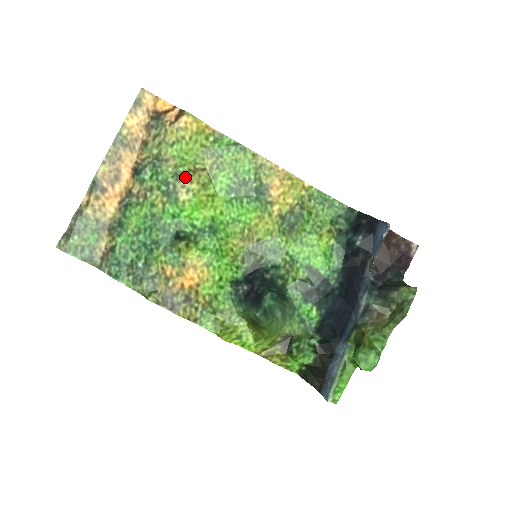
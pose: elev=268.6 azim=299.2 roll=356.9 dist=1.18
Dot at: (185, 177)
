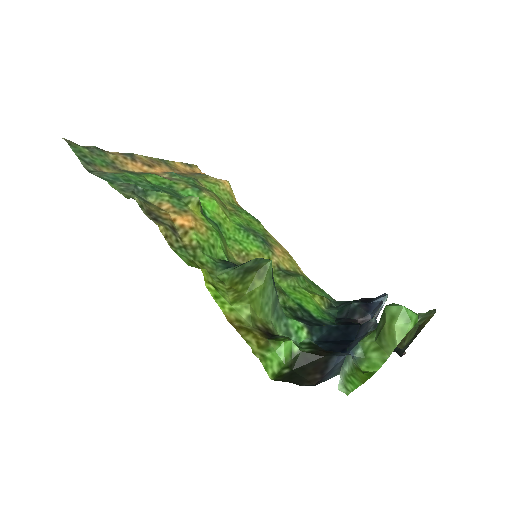
Dot at: (212, 193)
